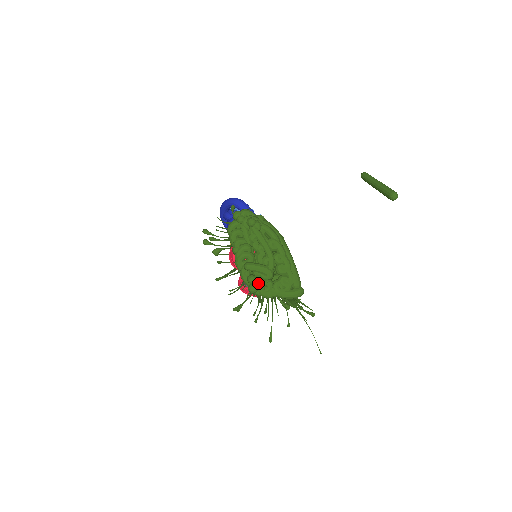
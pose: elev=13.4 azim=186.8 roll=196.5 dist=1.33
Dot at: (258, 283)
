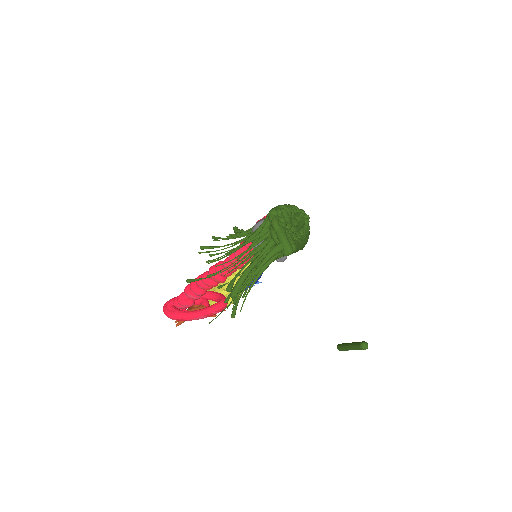
Dot at: (280, 217)
